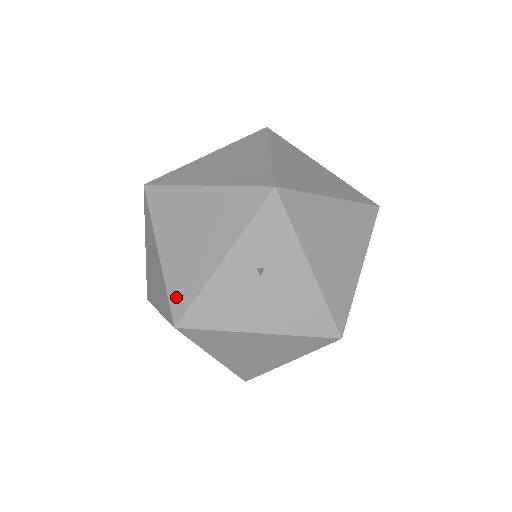
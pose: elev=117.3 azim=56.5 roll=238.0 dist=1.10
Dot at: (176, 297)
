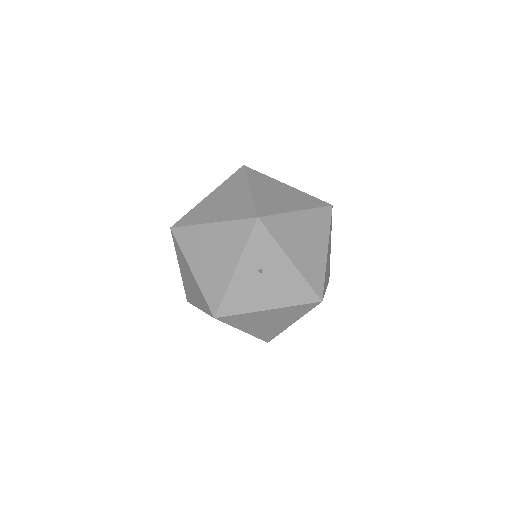
Dot at: (211, 299)
